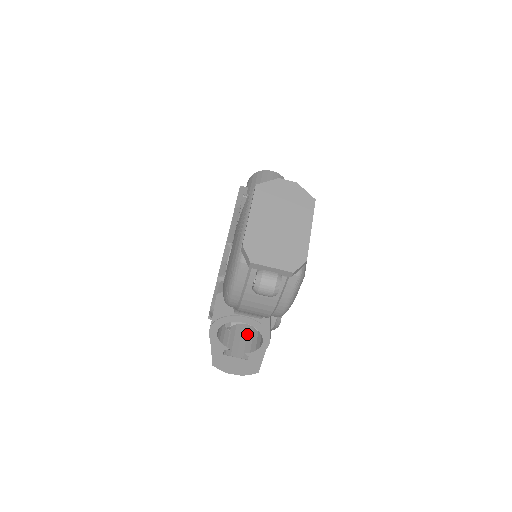
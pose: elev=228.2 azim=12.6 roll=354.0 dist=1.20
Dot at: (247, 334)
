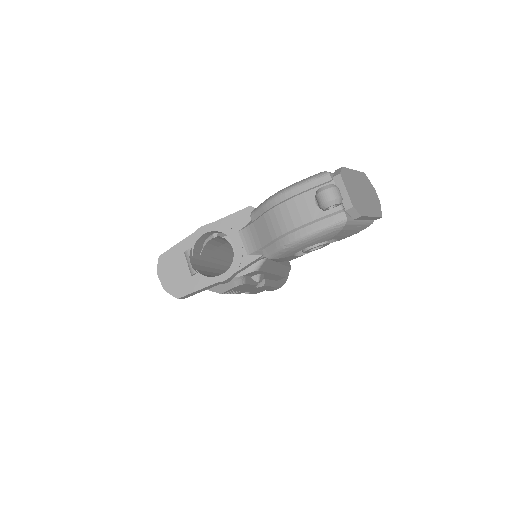
Dot at: (205, 271)
